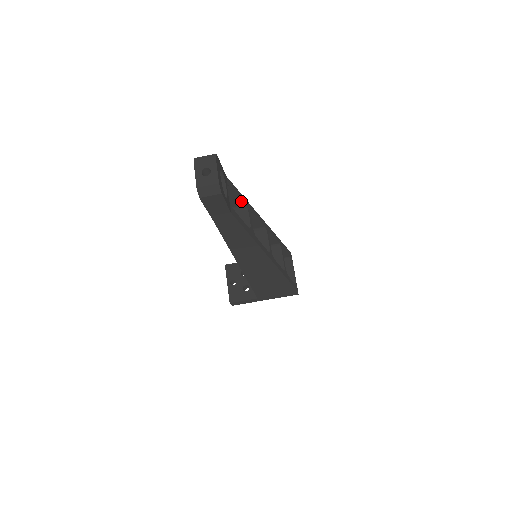
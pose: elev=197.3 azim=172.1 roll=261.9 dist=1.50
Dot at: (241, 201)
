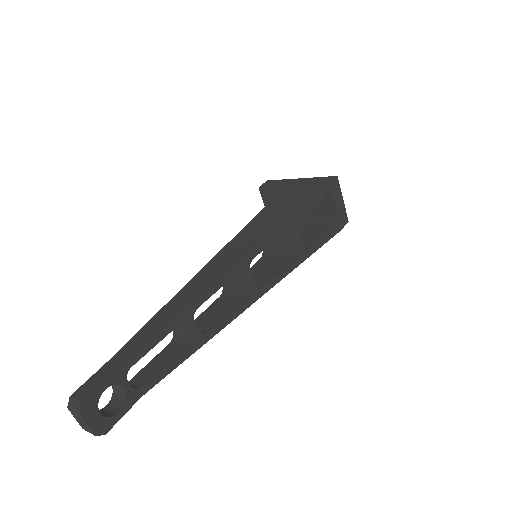
Dot at: (168, 333)
